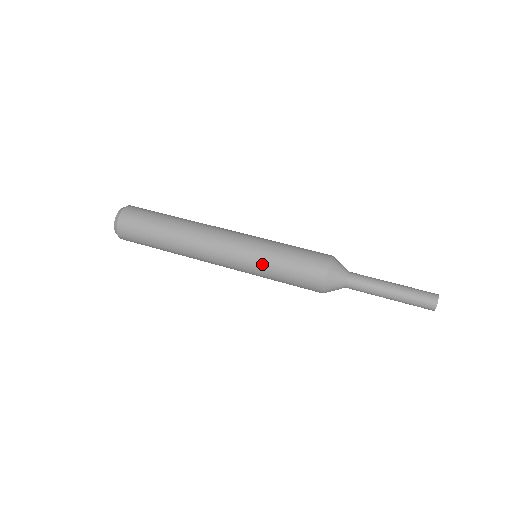
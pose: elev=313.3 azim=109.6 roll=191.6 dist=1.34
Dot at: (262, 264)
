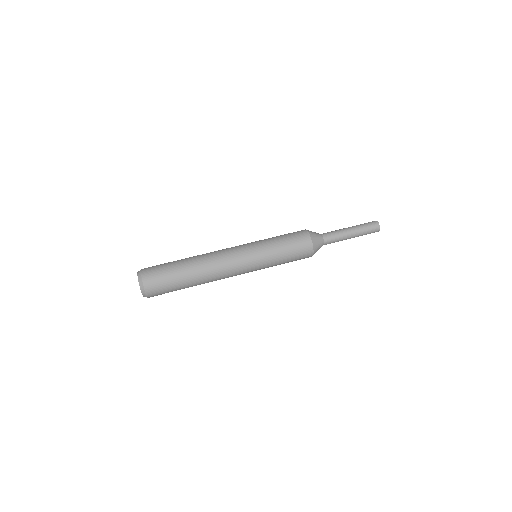
Dot at: (268, 267)
